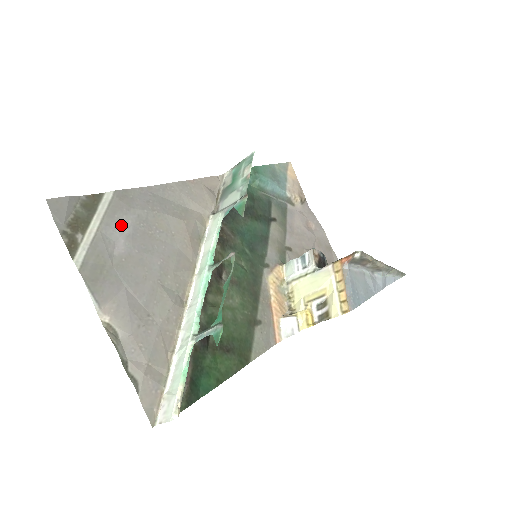
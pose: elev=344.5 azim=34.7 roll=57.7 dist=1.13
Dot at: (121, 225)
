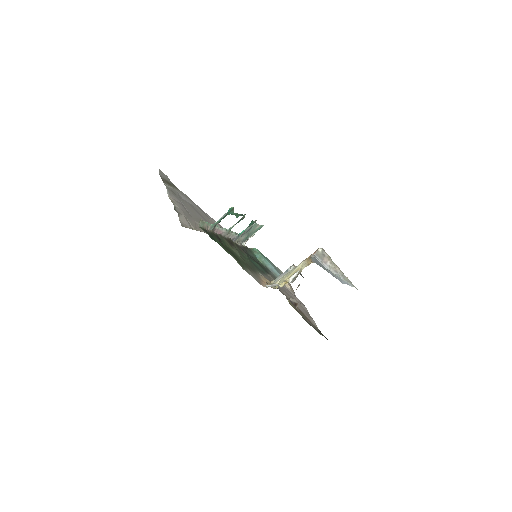
Dot at: (186, 199)
